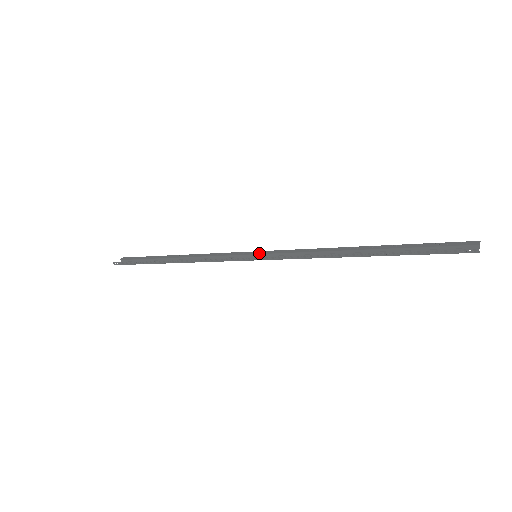
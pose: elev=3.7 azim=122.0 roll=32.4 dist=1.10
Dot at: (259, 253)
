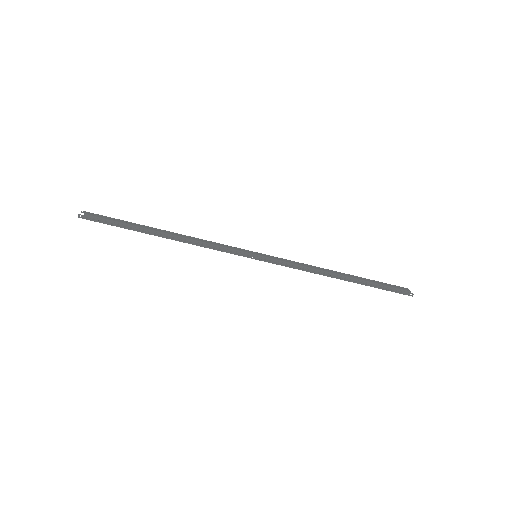
Dot at: (258, 254)
